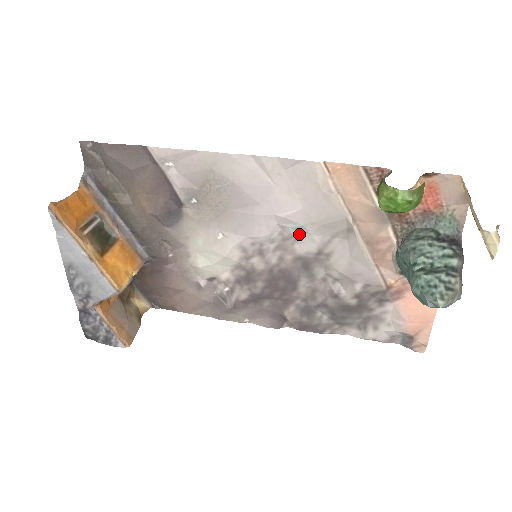
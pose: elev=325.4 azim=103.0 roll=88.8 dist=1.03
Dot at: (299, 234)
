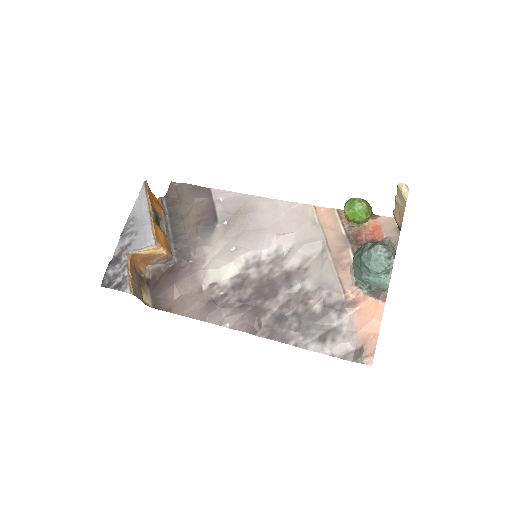
Dot at: (289, 253)
